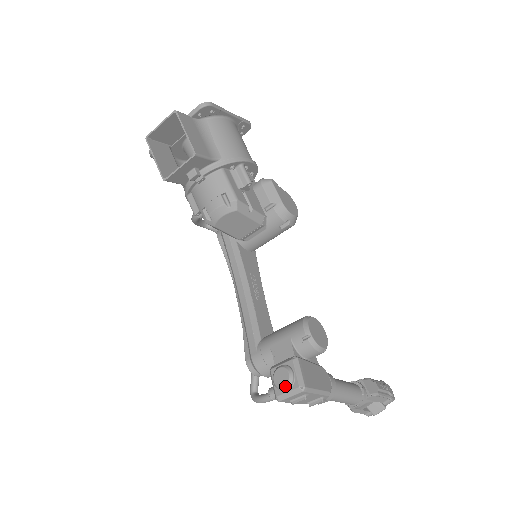
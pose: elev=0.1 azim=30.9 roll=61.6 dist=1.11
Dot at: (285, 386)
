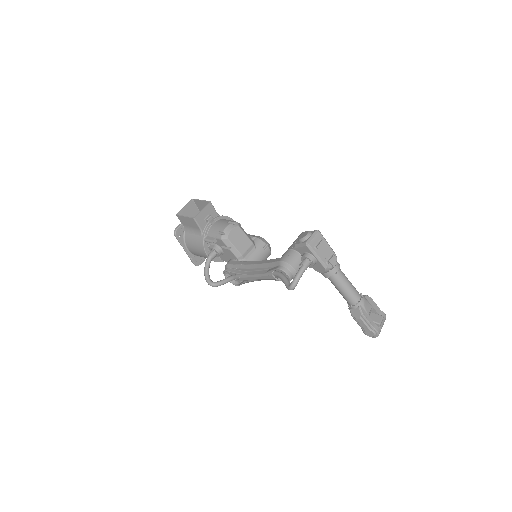
Dot at: (308, 233)
